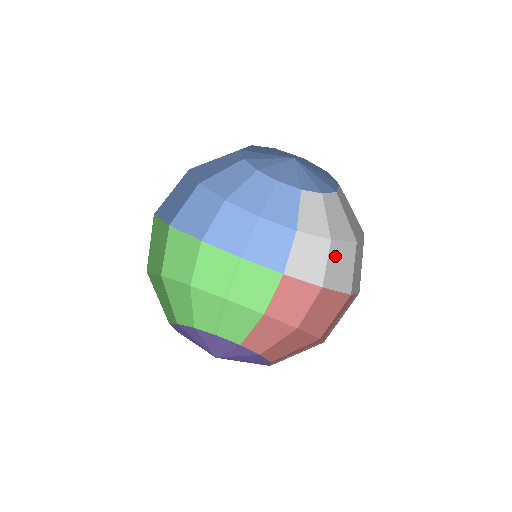
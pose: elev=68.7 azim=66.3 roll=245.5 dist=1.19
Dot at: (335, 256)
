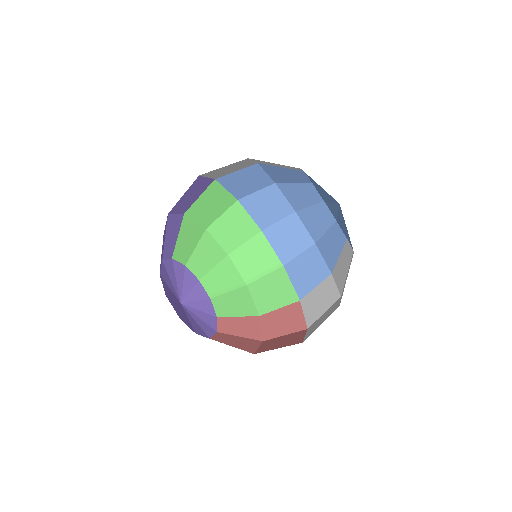
Dot at: (329, 310)
